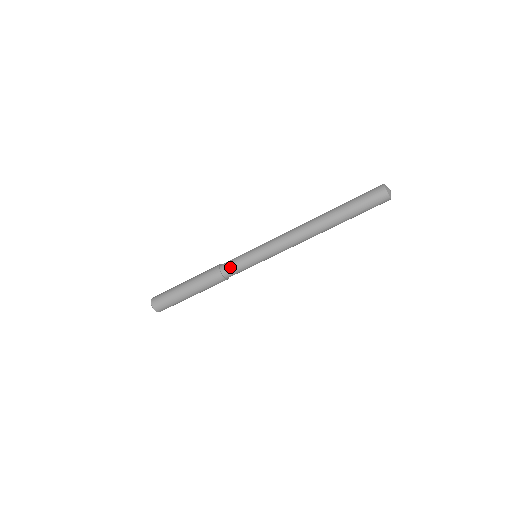
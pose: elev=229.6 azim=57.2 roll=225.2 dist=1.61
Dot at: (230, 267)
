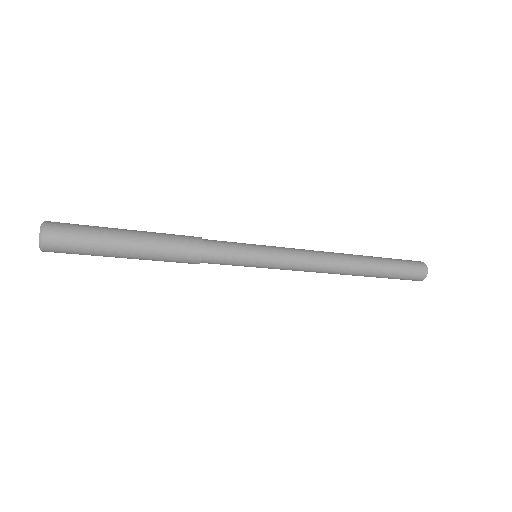
Dot at: (219, 259)
